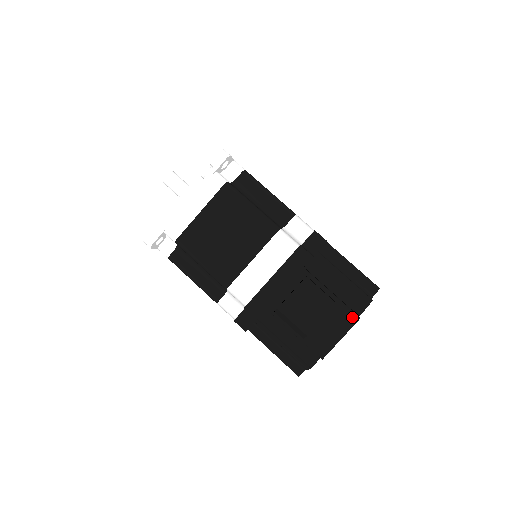
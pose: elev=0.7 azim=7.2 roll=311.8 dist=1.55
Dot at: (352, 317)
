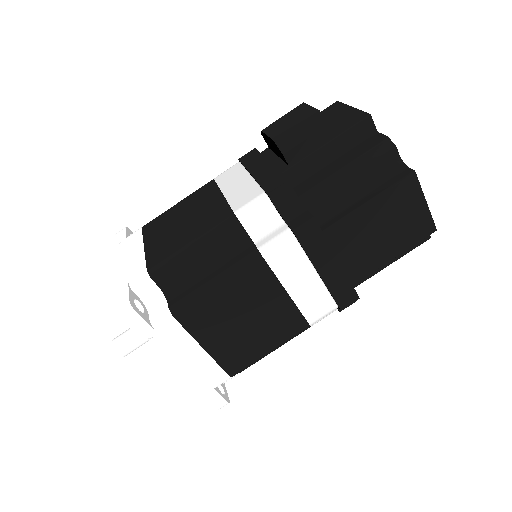
Dot at: (332, 106)
